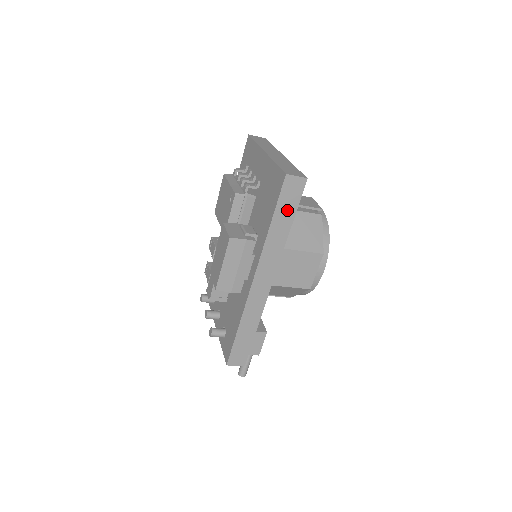
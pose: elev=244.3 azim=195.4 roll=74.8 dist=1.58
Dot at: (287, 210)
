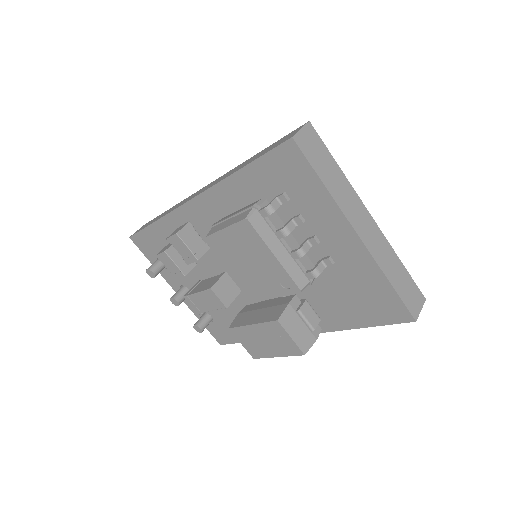
Dot at: occluded
